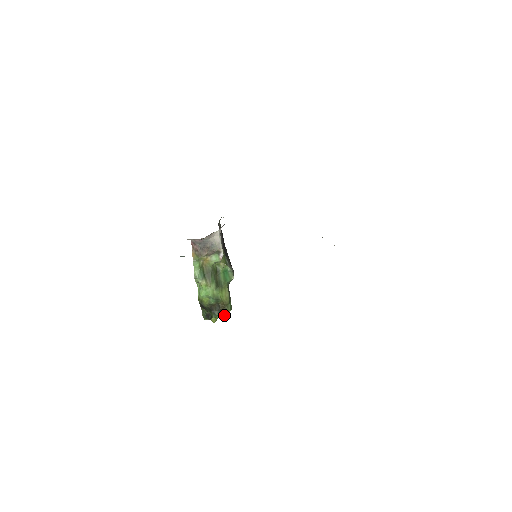
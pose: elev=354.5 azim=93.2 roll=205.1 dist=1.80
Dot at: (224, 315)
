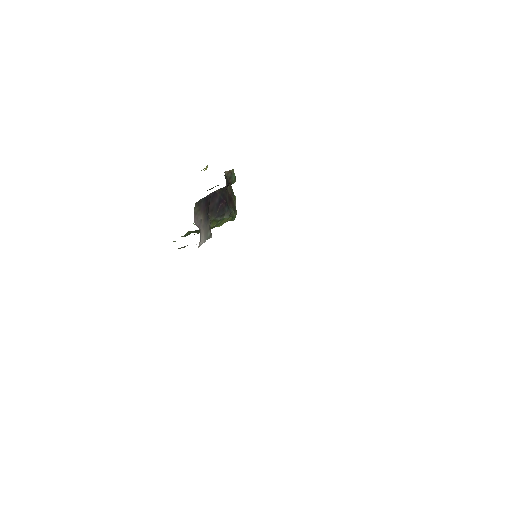
Dot at: occluded
